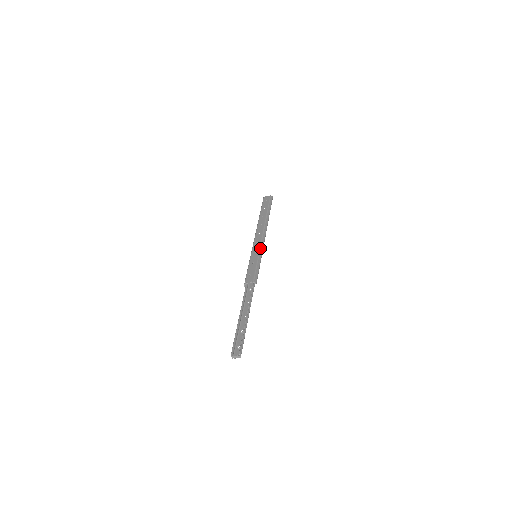
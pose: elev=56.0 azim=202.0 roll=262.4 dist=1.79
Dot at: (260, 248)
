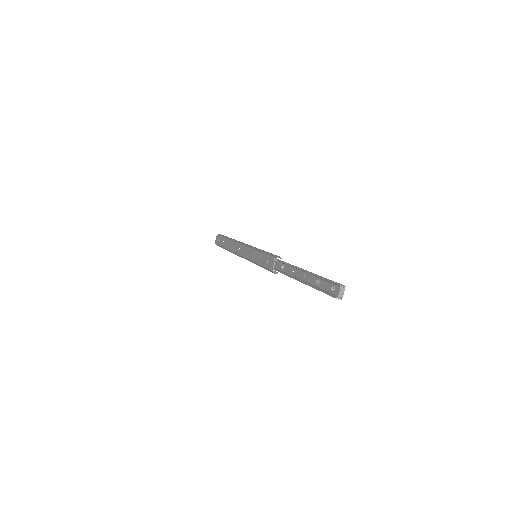
Dot at: (251, 248)
